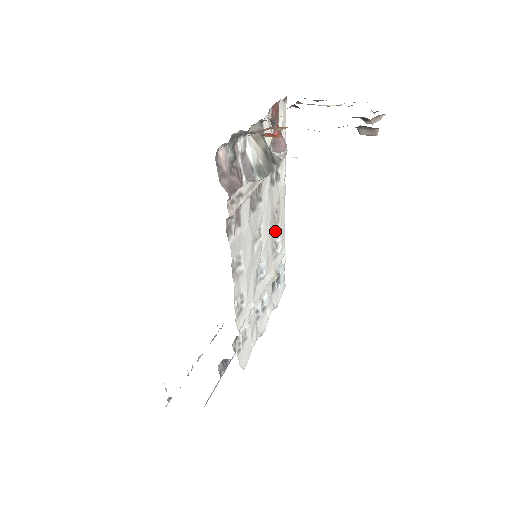
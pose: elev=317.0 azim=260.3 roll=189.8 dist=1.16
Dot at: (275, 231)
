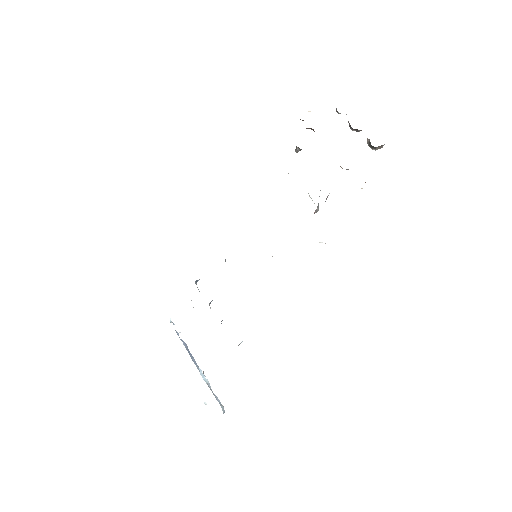
Dot at: occluded
